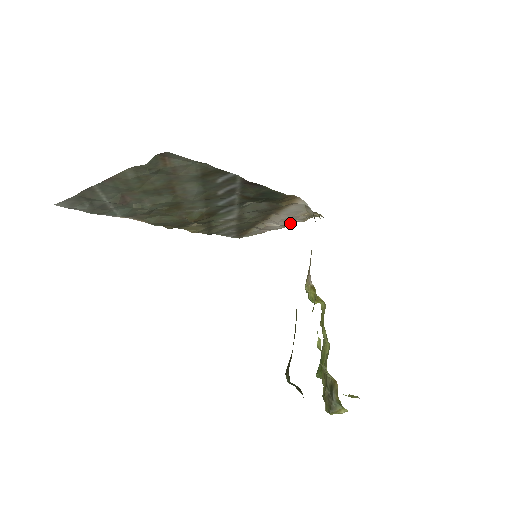
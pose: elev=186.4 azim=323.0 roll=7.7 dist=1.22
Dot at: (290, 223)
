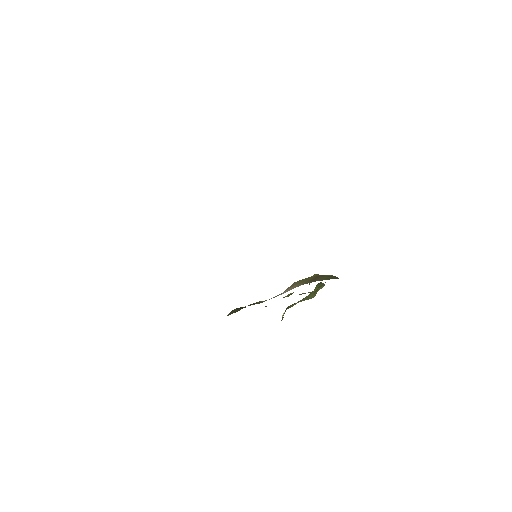
Dot at: occluded
